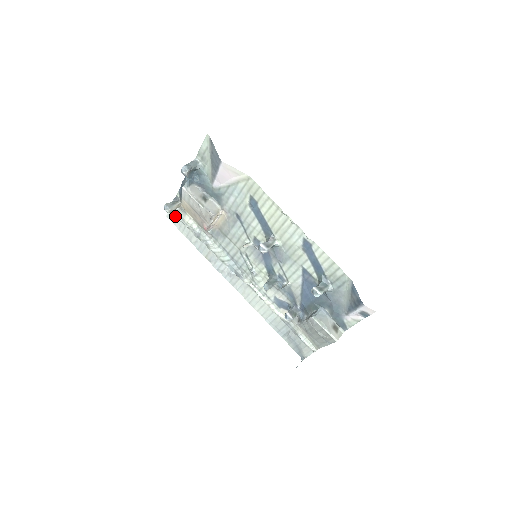
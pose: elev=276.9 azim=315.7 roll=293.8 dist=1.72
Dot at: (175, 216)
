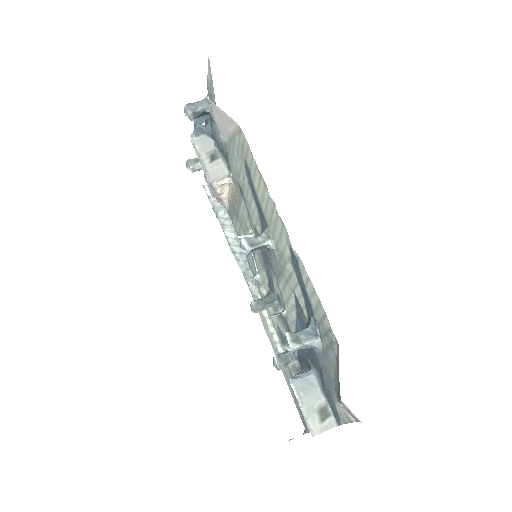
Dot at: occluded
